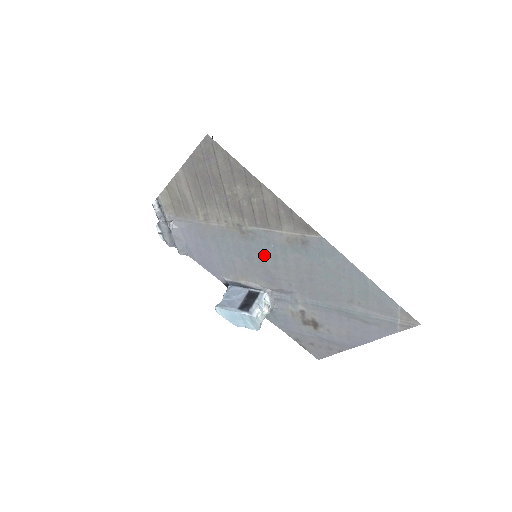
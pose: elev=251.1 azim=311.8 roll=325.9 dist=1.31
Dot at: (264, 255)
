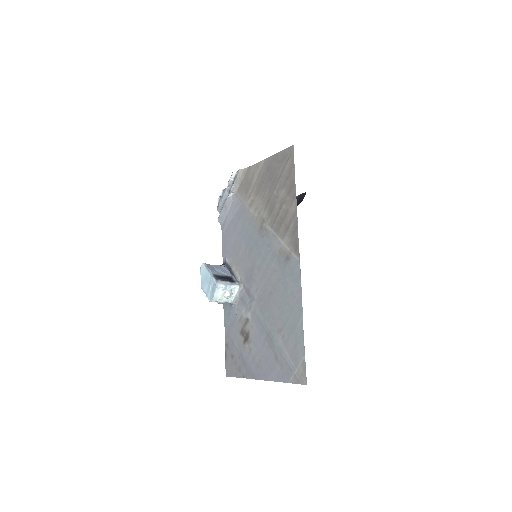
Dot at: (260, 254)
